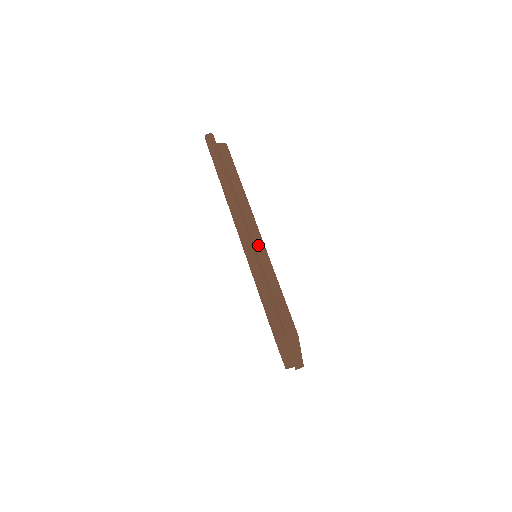
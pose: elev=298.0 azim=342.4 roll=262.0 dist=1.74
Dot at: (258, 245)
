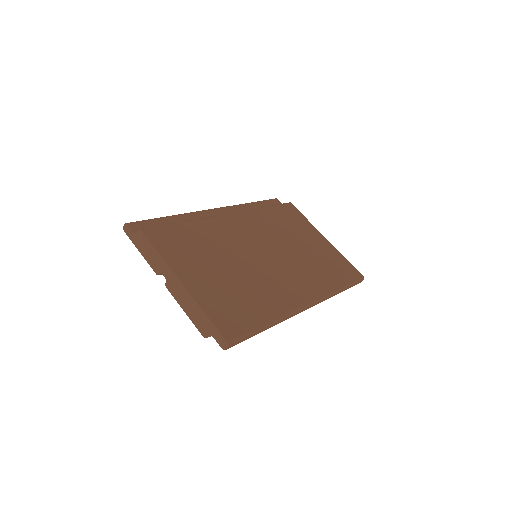
Dot at: occluded
